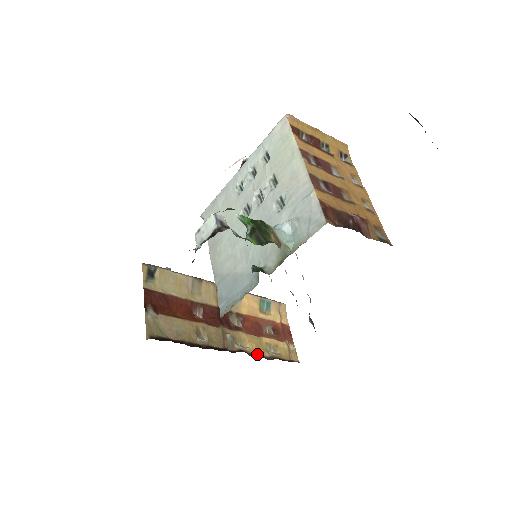
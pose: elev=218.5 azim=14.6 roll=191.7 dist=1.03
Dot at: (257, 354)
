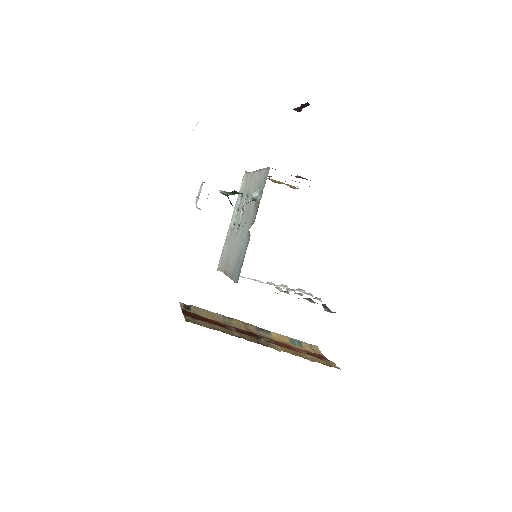
Dot at: occluded
